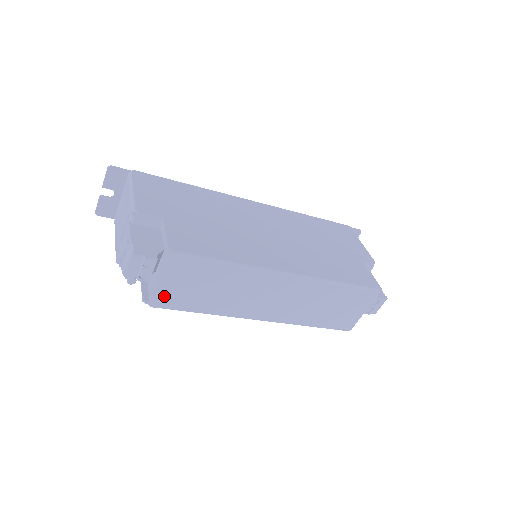
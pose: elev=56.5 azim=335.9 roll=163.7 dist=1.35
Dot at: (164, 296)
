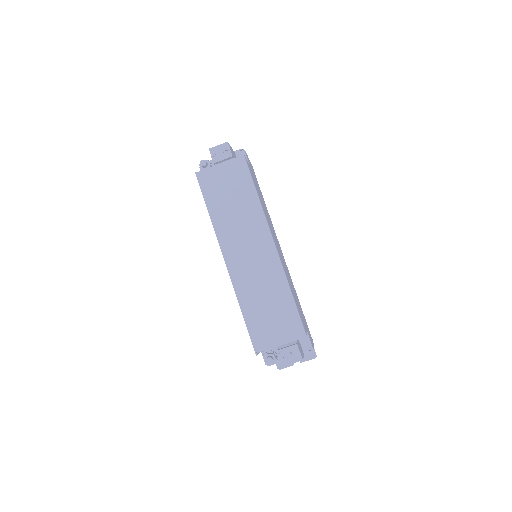
Dot at: (210, 177)
